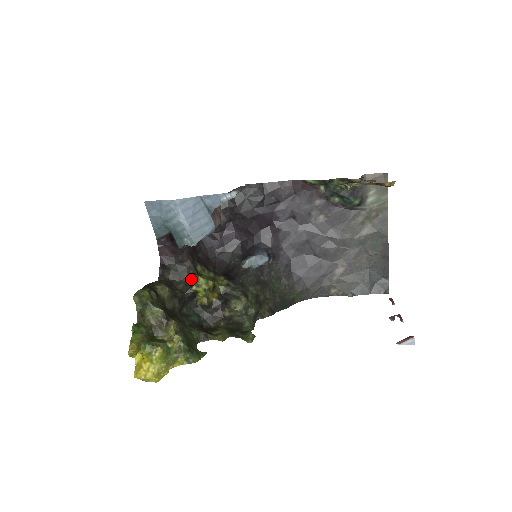
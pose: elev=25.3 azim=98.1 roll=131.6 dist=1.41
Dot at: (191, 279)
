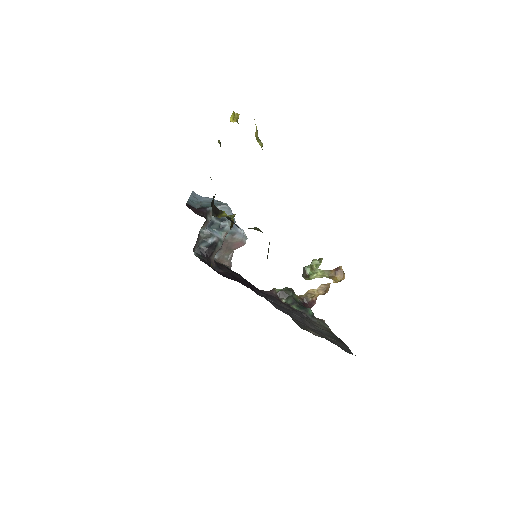
Dot at: occluded
